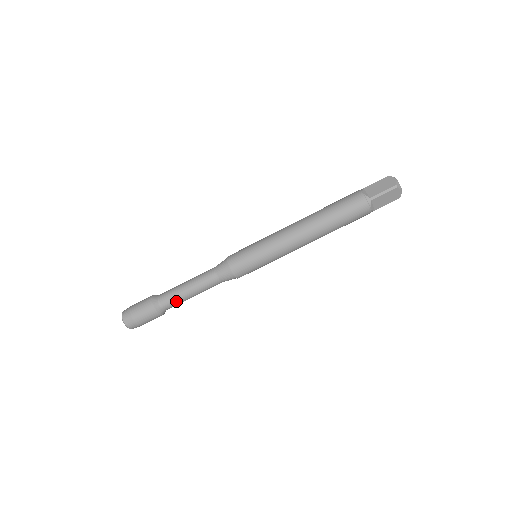
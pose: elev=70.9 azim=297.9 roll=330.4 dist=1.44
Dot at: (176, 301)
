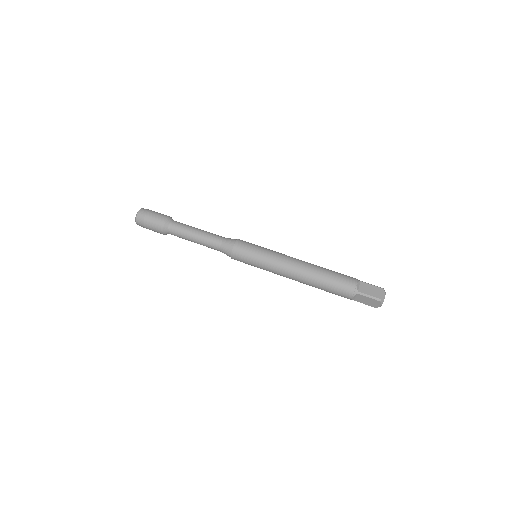
Dot at: (184, 226)
